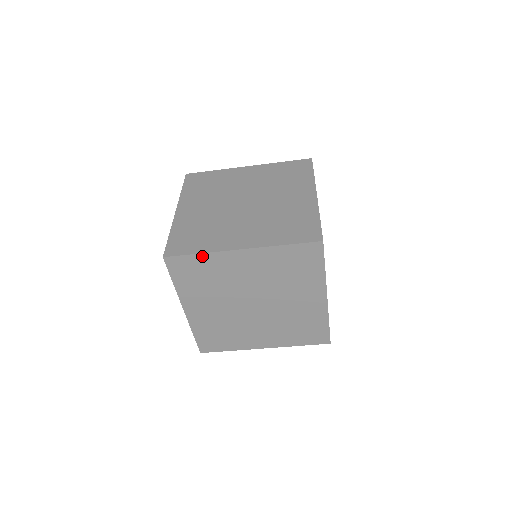
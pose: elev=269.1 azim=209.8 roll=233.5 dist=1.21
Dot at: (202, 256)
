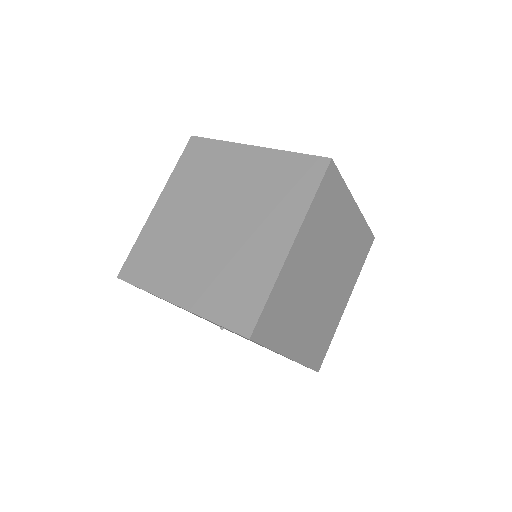
Dot at: (273, 293)
